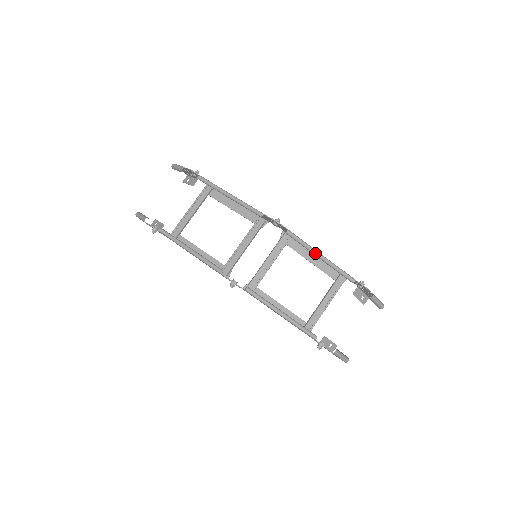
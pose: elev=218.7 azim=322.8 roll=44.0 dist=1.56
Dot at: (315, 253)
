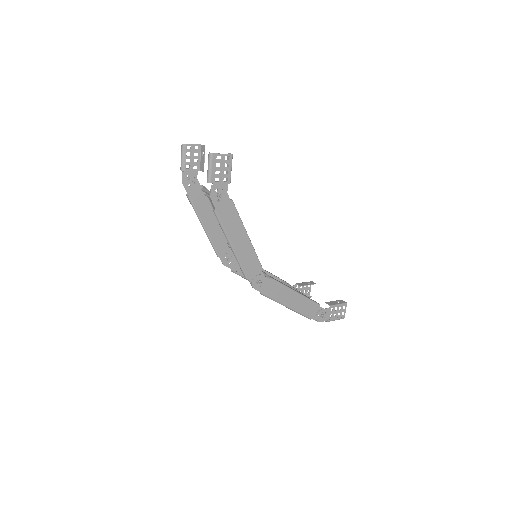
Dot at: (281, 304)
